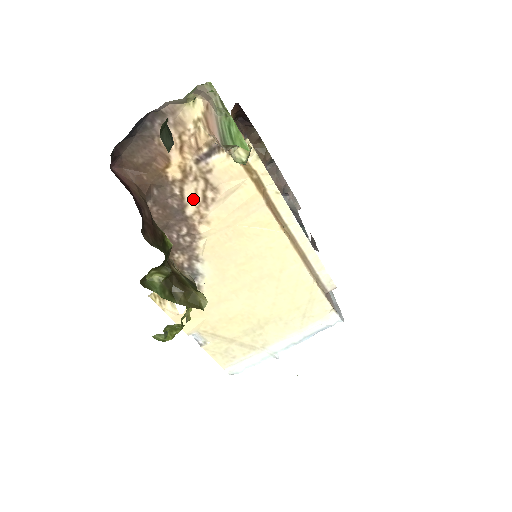
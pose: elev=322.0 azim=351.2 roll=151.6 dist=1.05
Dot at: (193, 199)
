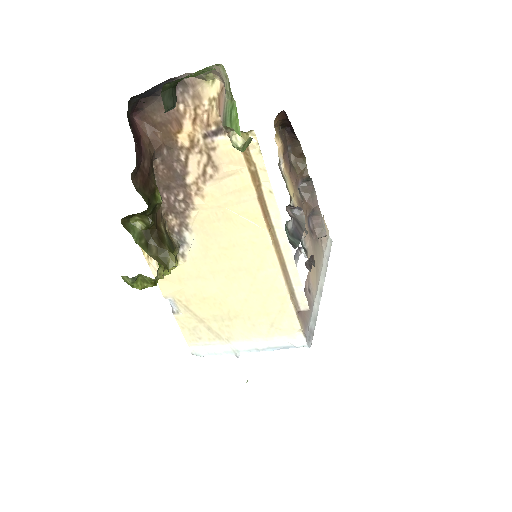
Dot at: (195, 170)
